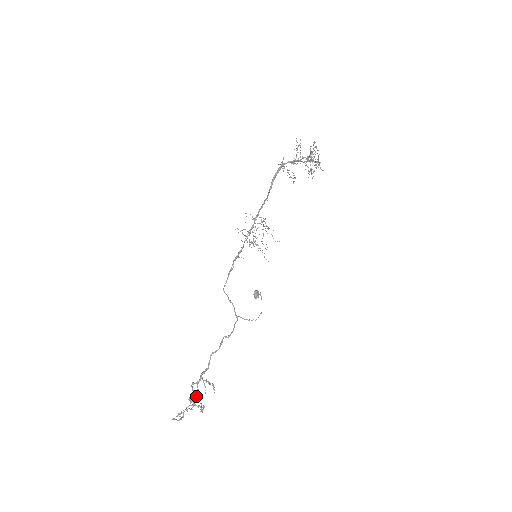
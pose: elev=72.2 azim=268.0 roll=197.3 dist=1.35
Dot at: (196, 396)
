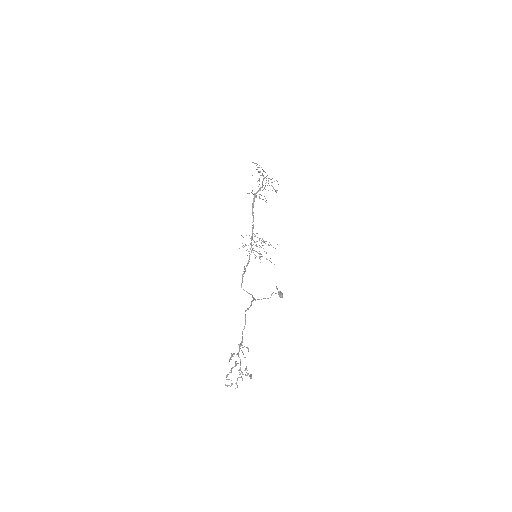
Dot at: occluded
